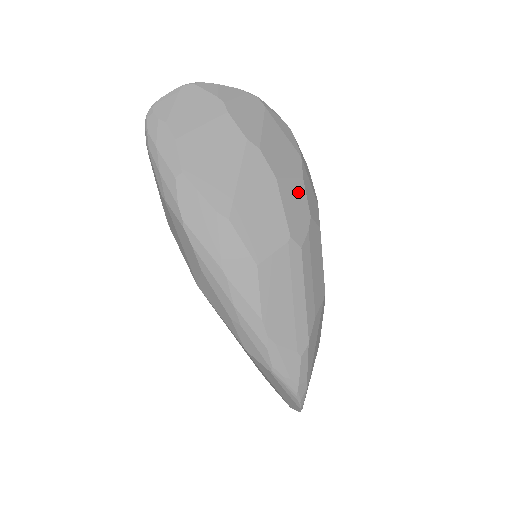
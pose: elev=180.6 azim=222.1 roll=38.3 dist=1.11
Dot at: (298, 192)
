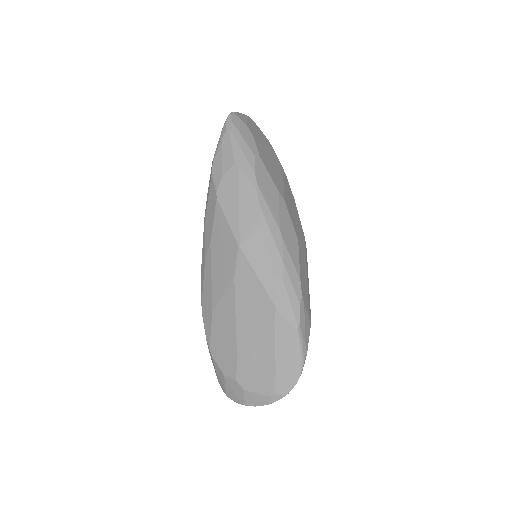
Dot at: occluded
